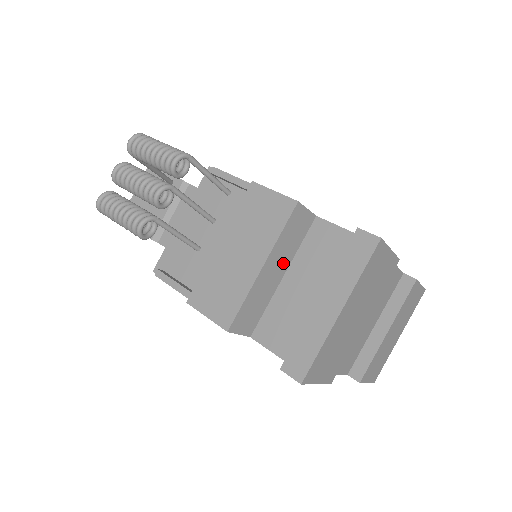
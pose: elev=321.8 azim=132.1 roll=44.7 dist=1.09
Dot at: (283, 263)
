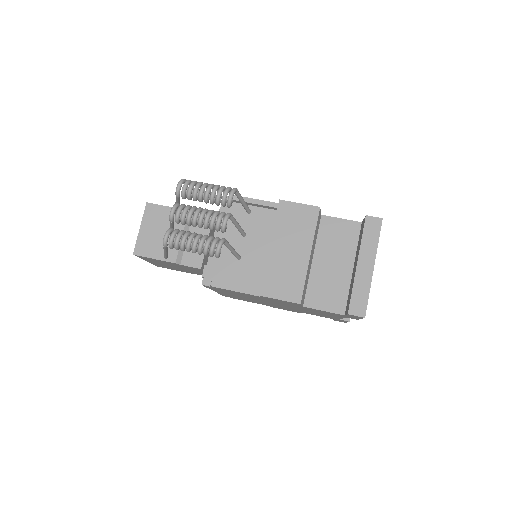
Dot at: (313, 250)
